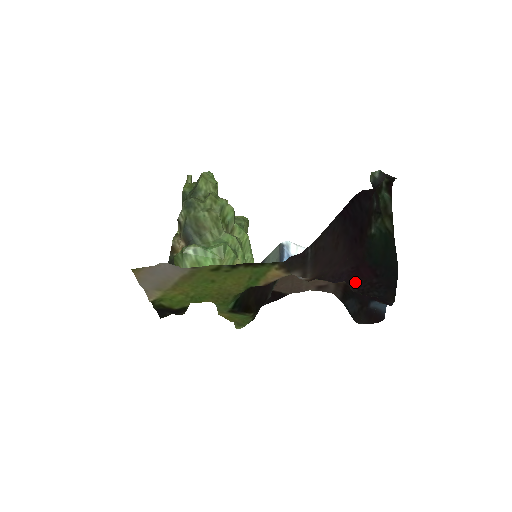
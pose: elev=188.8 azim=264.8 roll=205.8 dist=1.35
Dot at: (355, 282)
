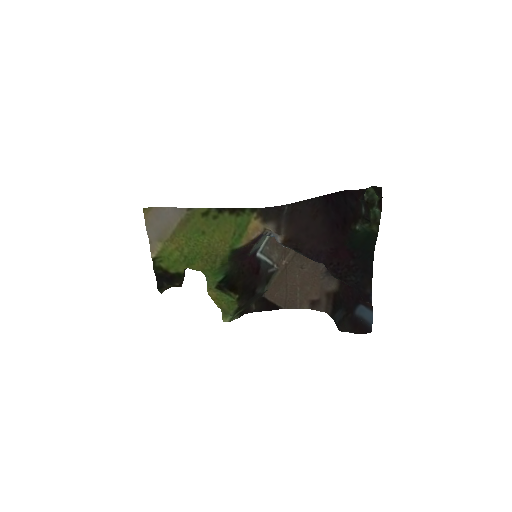
Dot at: (333, 264)
